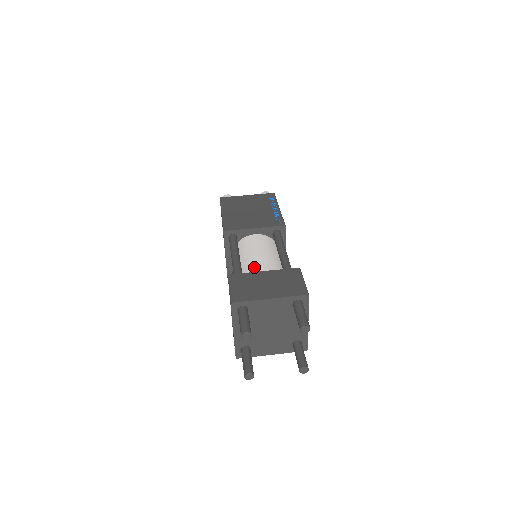
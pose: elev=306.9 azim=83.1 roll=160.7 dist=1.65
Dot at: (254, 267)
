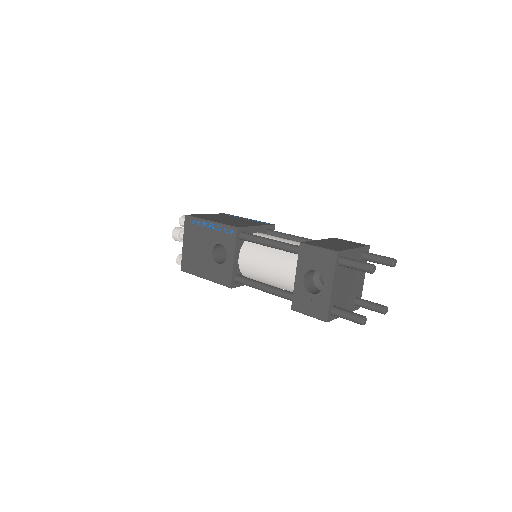
Dot at: (297, 244)
